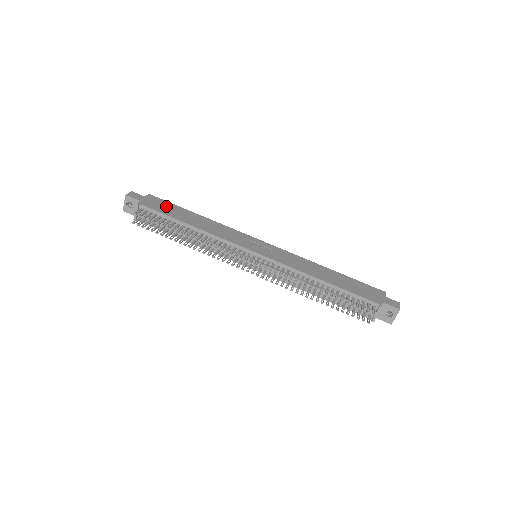
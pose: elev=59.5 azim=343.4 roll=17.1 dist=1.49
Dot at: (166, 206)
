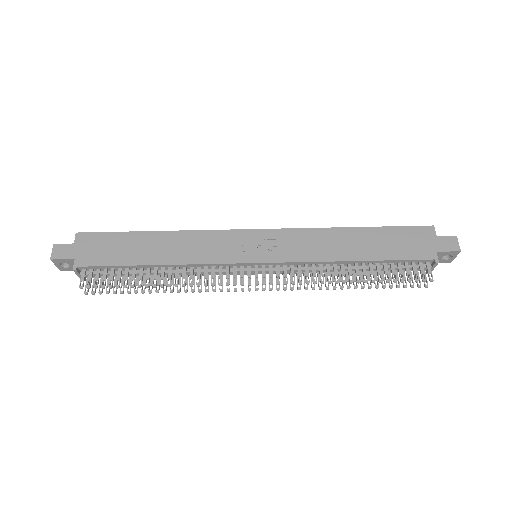
Dot at: (109, 245)
